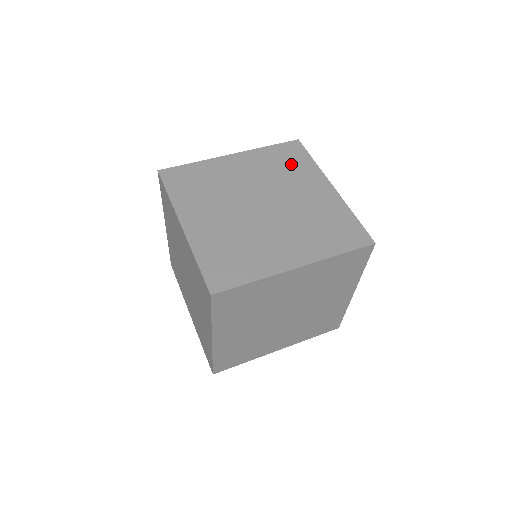
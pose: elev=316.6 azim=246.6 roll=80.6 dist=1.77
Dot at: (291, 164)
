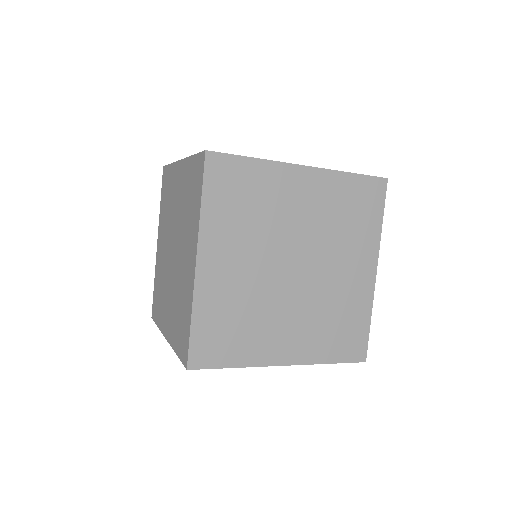
Dot at: occluded
